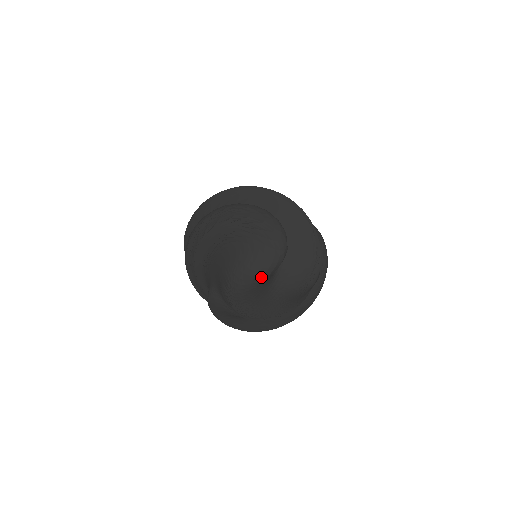
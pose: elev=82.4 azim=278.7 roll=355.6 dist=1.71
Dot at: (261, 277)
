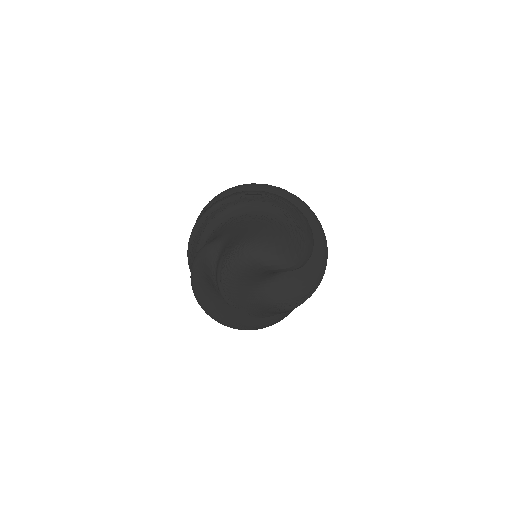
Dot at: (271, 265)
